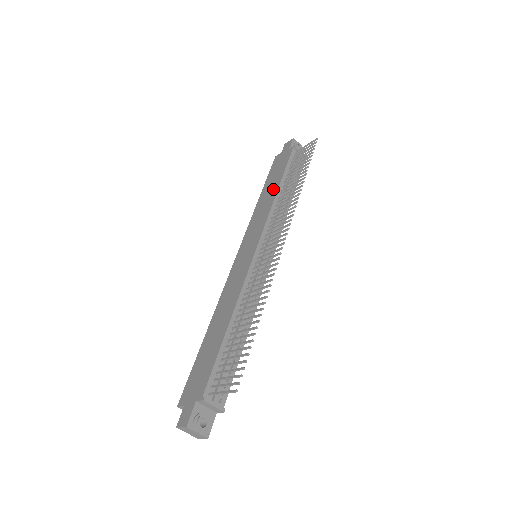
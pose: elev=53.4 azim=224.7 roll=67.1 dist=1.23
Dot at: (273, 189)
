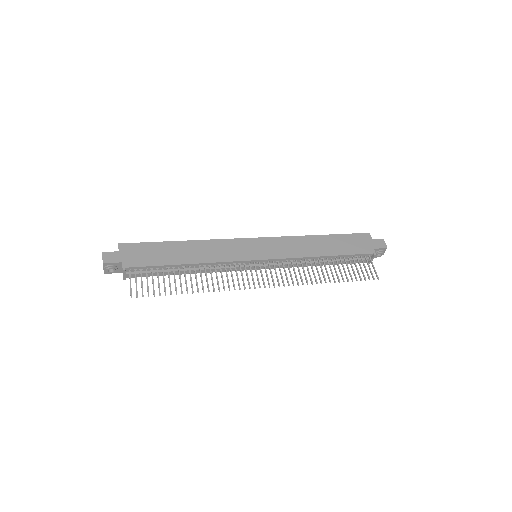
Dot at: (324, 250)
